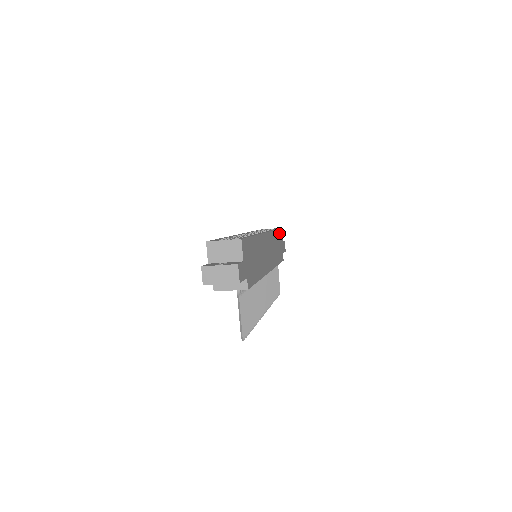
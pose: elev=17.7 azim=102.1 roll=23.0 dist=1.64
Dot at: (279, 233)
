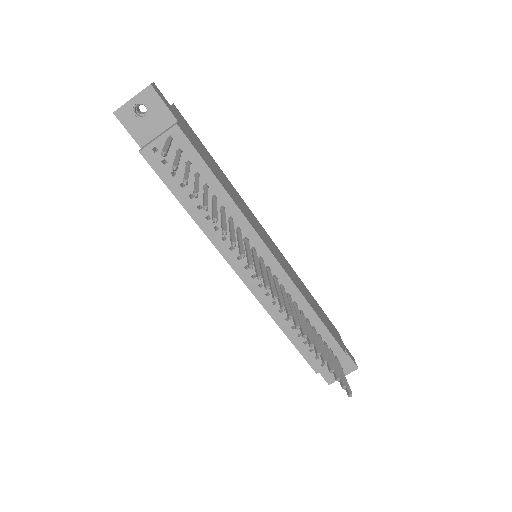
Dot at: (325, 316)
